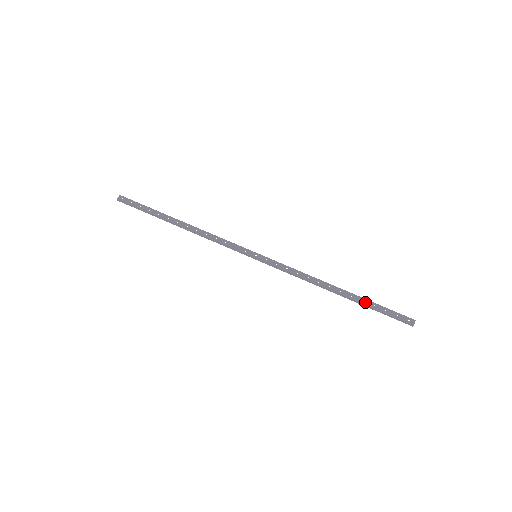
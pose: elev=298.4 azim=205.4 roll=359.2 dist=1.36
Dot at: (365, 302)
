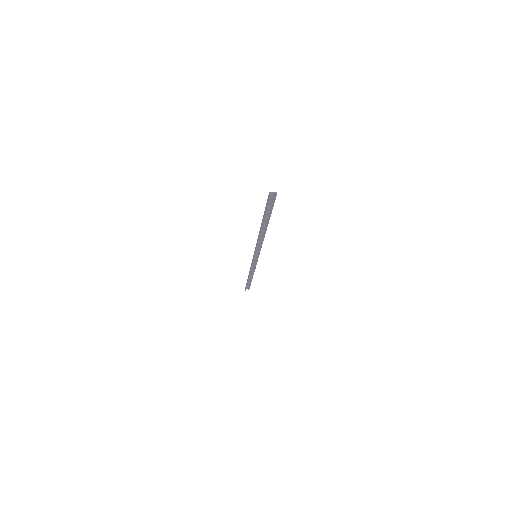
Dot at: (266, 216)
